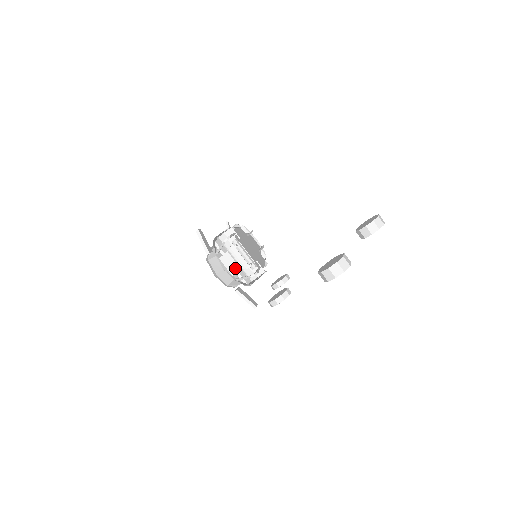
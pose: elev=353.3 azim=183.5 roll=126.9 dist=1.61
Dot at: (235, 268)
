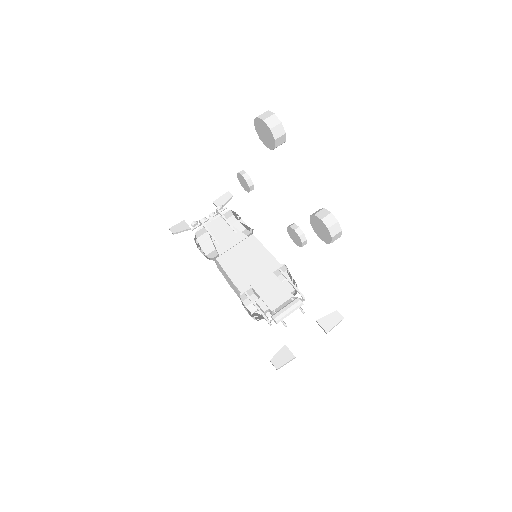
Dot at: occluded
